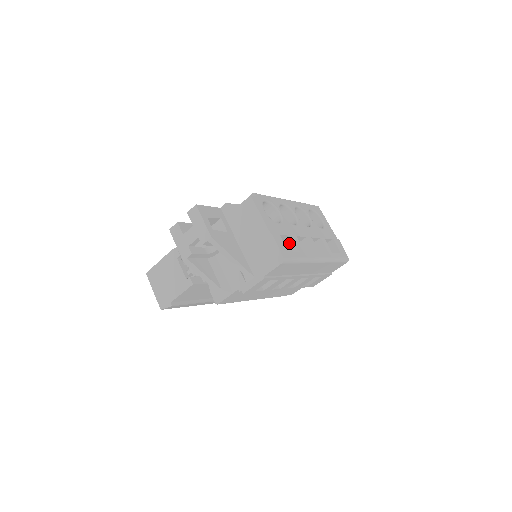
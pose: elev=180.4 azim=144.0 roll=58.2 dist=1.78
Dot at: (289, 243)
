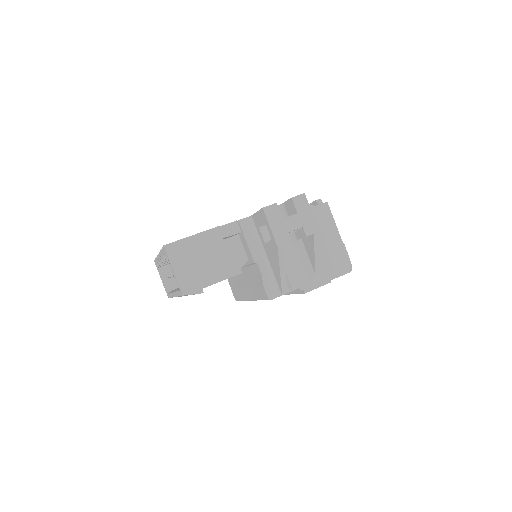
Dot at: occluded
